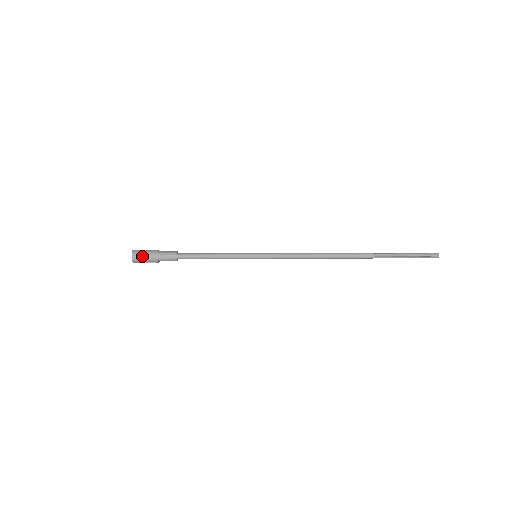
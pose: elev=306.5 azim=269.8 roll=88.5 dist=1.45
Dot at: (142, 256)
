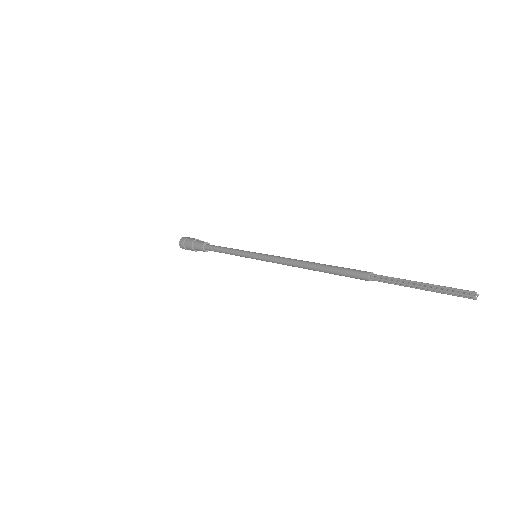
Dot at: (184, 244)
